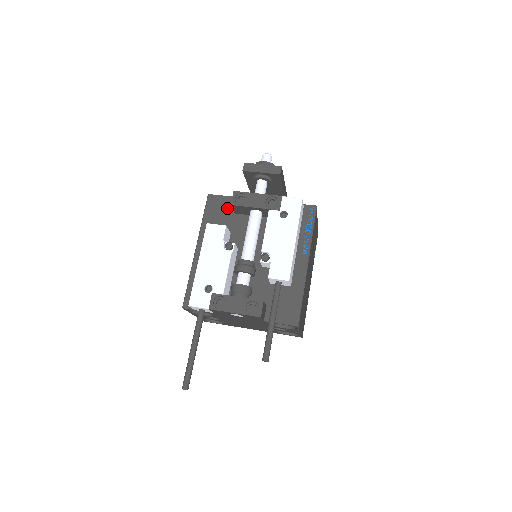
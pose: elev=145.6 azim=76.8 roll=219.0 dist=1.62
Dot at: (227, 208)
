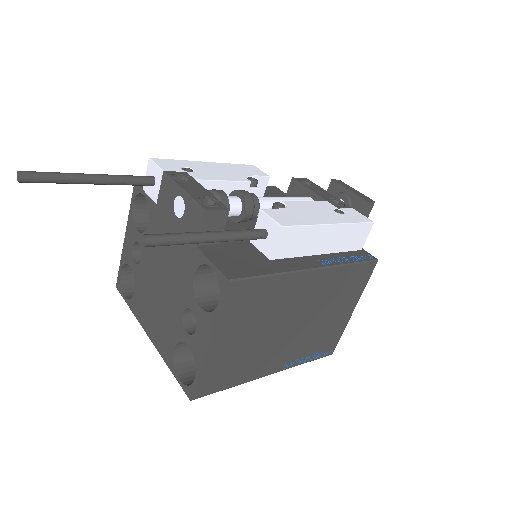
Dot at: occluded
